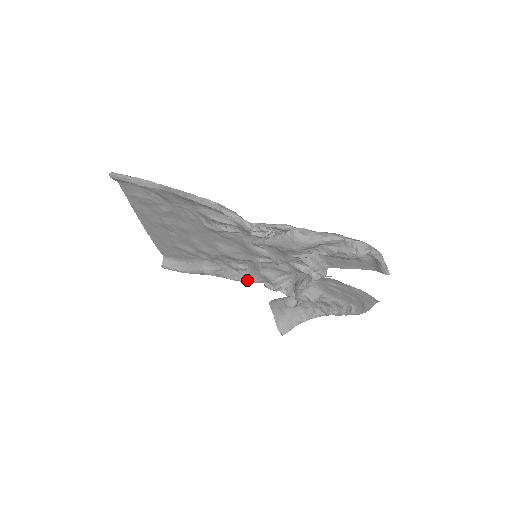
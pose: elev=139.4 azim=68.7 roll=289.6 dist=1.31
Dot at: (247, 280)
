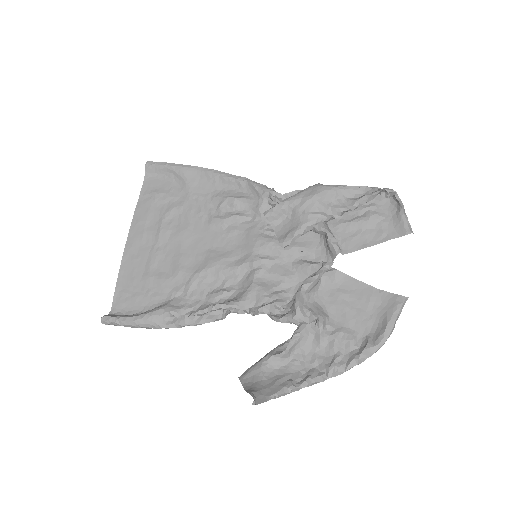
Dot at: (229, 302)
